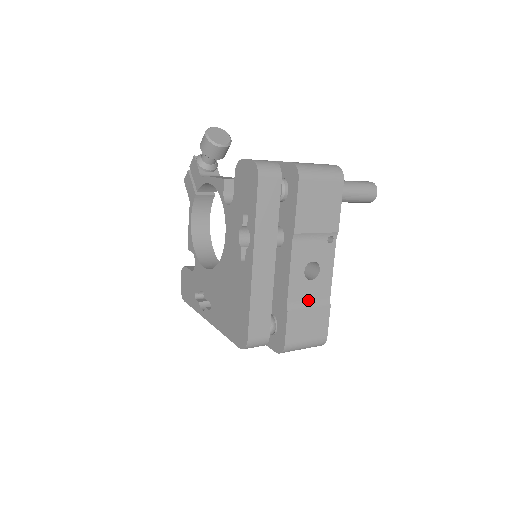
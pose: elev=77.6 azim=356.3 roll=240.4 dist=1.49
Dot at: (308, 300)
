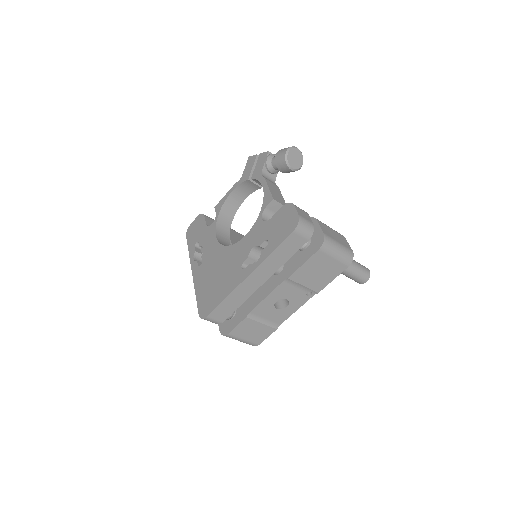
Dot at: (265, 318)
